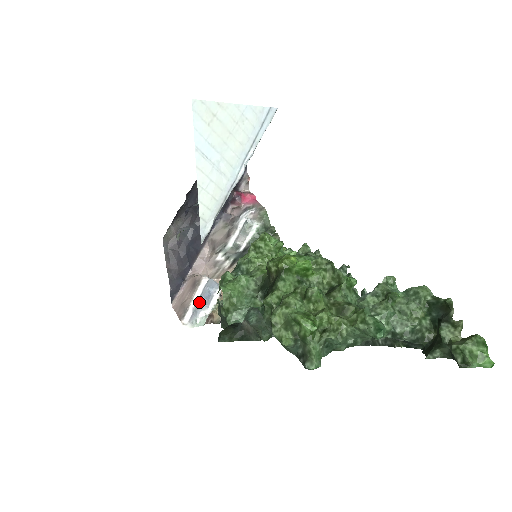
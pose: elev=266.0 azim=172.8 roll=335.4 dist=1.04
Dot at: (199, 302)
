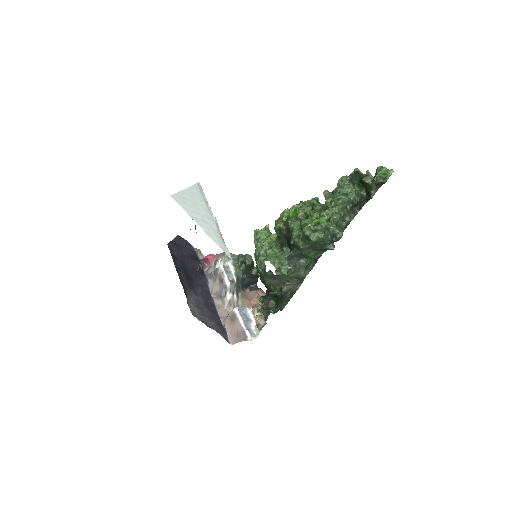
Dot at: (245, 323)
